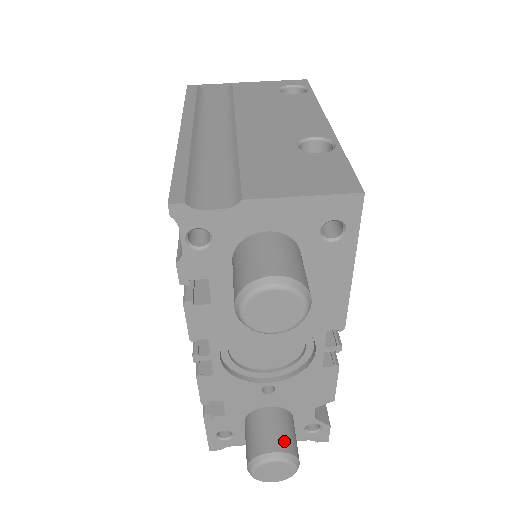
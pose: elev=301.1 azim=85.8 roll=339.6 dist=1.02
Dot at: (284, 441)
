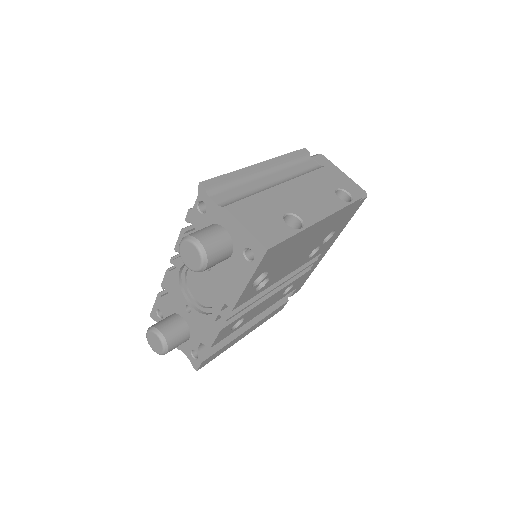
Dot at: (171, 335)
